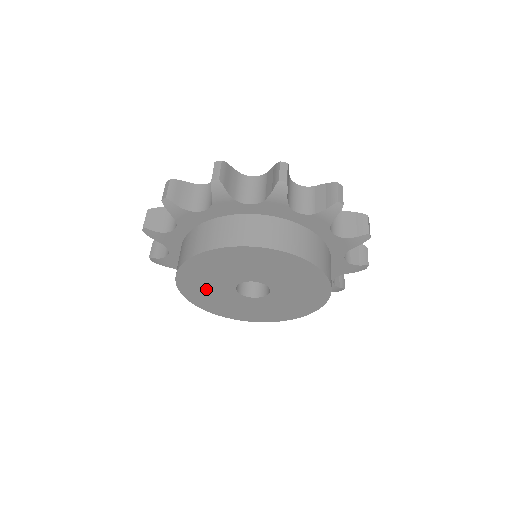
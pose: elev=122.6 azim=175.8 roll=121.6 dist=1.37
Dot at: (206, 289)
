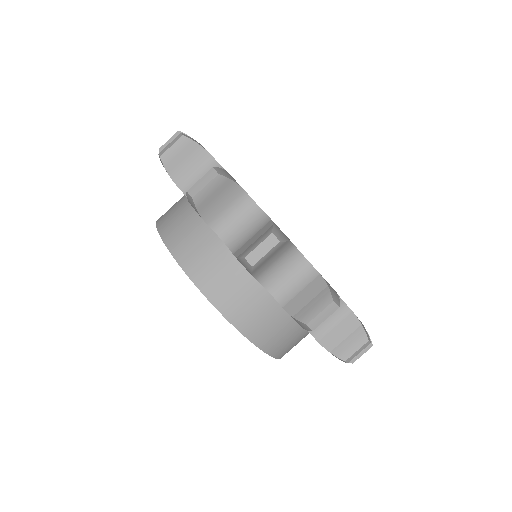
Dot at: occluded
